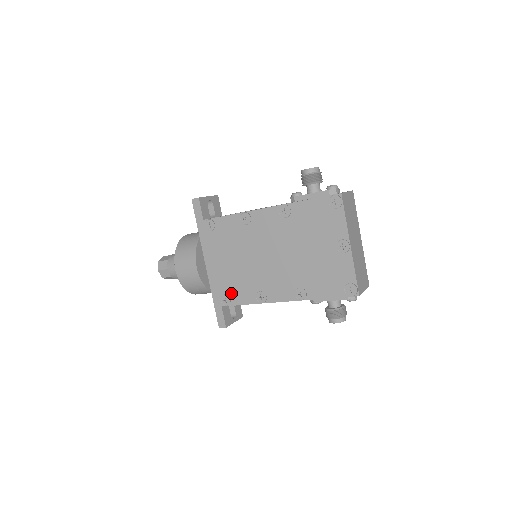
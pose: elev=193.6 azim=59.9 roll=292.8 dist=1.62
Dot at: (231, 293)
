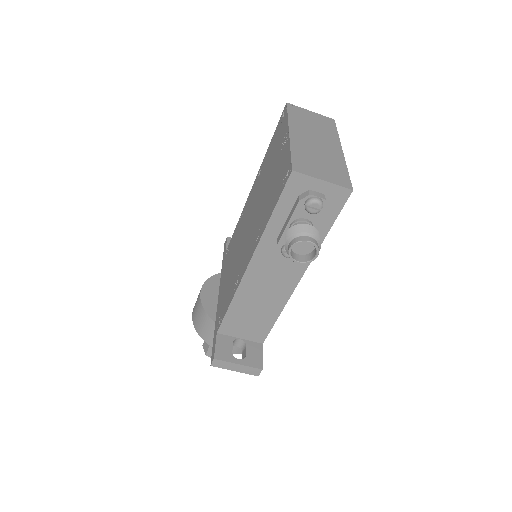
Dot at: (224, 307)
